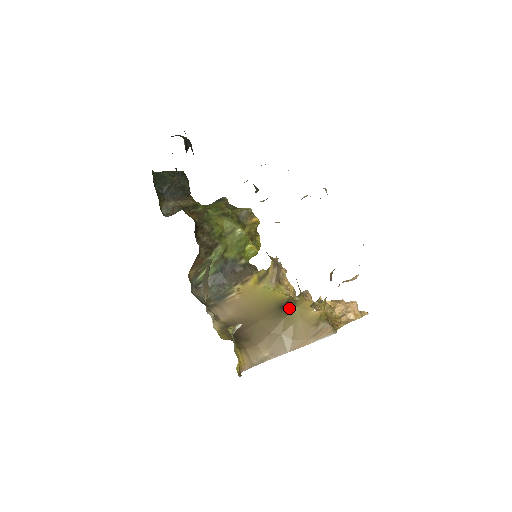
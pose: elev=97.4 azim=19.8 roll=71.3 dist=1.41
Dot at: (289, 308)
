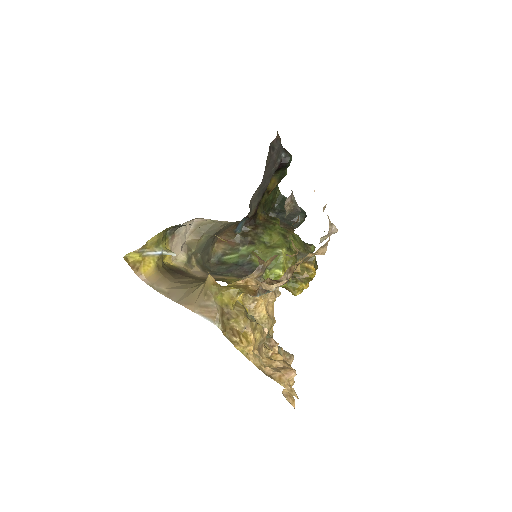
Dot at: occluded
